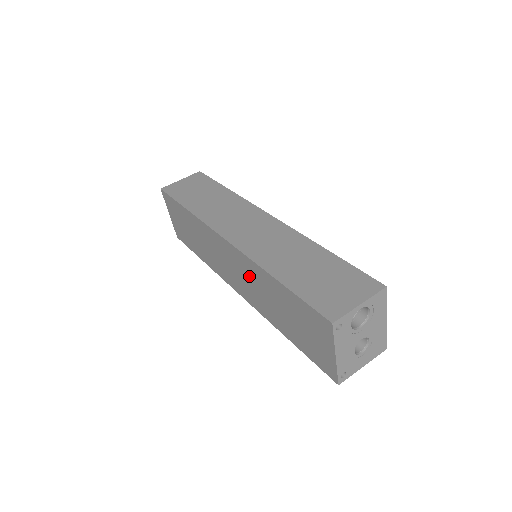
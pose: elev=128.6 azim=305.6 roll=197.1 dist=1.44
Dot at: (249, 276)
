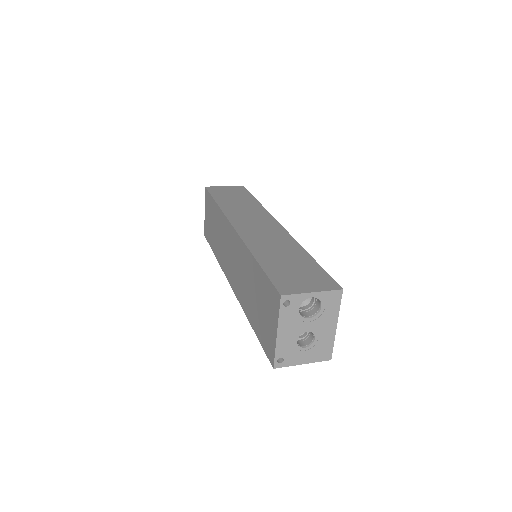
Dot at: (240, 262)
